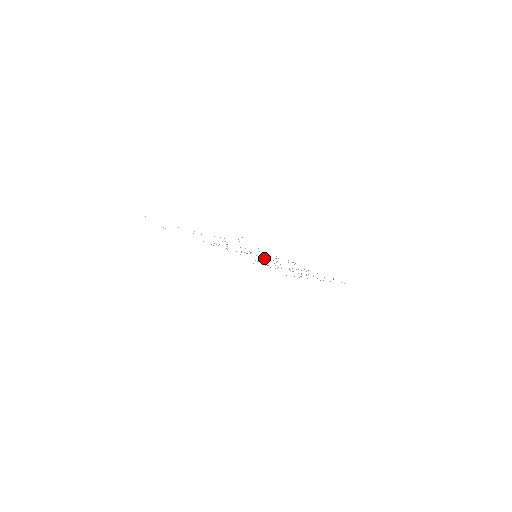
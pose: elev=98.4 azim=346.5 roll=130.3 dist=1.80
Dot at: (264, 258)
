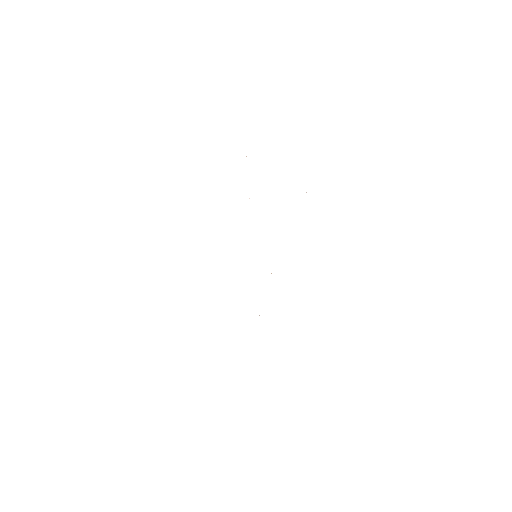
Dot at: occluded
